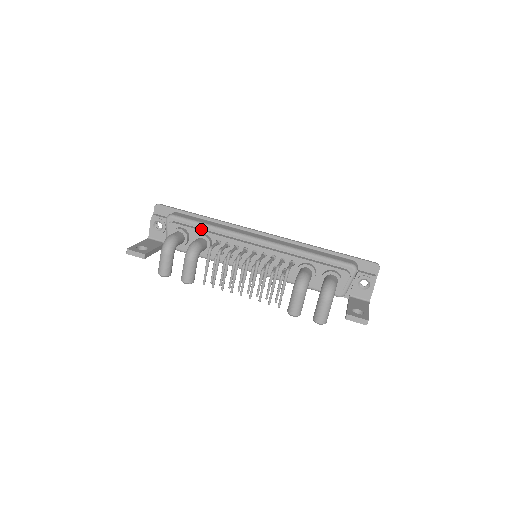
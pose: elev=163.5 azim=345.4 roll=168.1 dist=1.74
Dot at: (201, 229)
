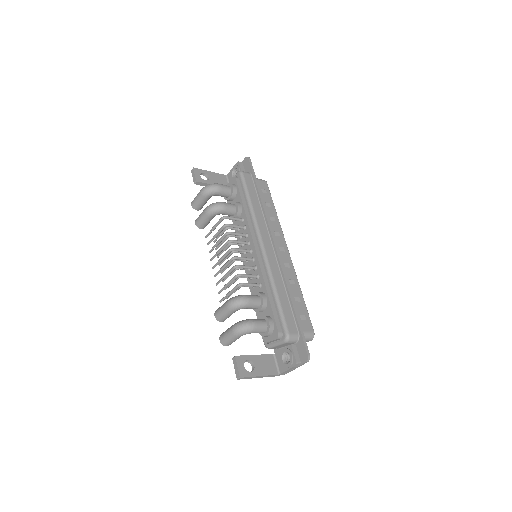
Dot at: (244, 200)
